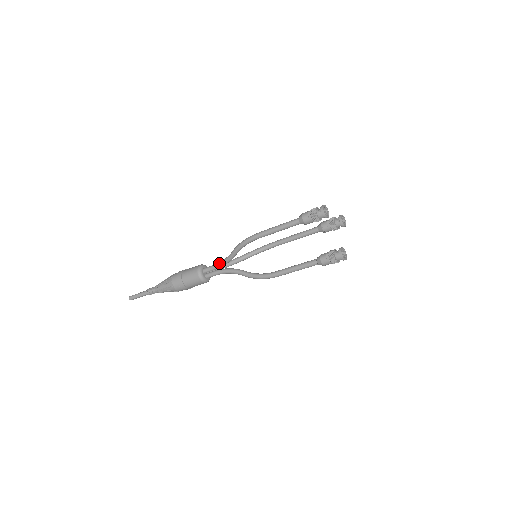
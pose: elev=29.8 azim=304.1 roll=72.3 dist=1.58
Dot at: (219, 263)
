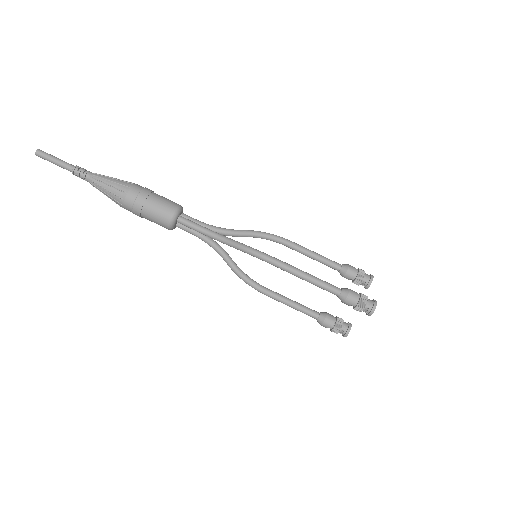
Dot at: (211, 225)
